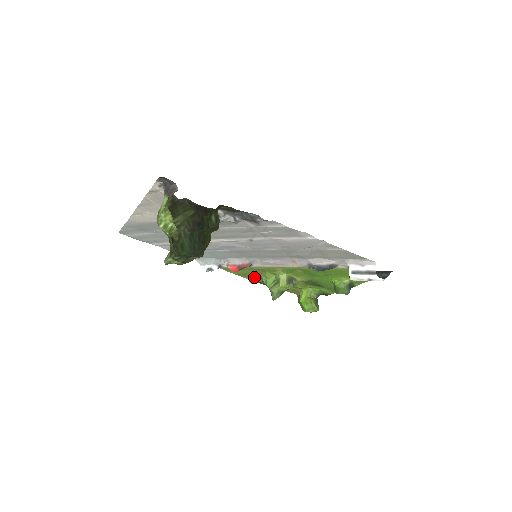
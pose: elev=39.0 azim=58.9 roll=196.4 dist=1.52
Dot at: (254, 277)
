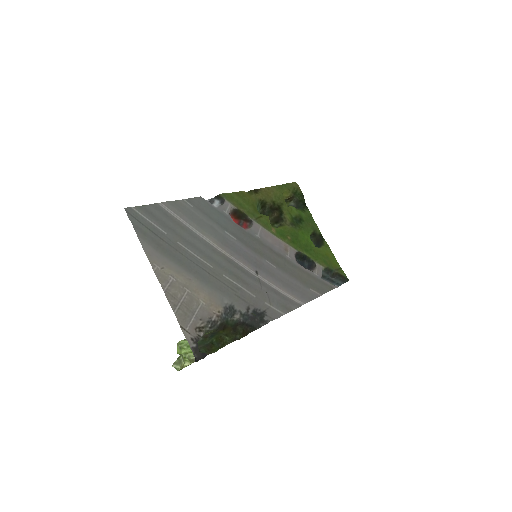
Dot at: (251, 198)
